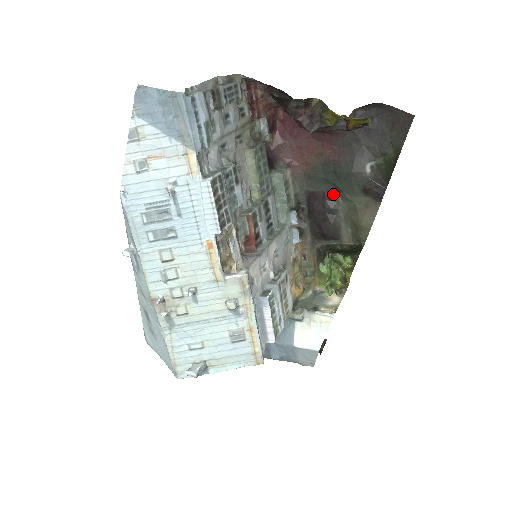
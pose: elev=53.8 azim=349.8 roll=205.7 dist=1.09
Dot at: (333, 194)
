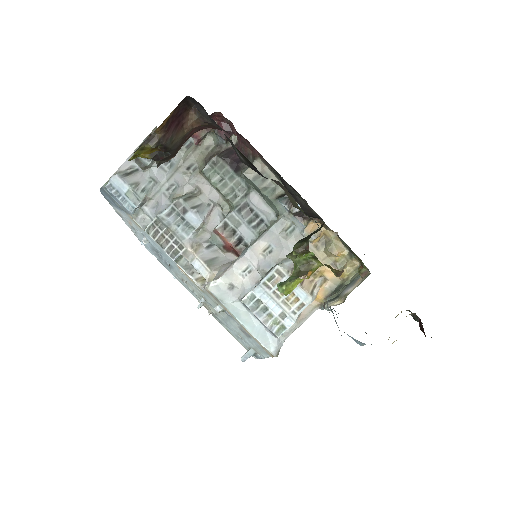
Dot at: (278, 175)
